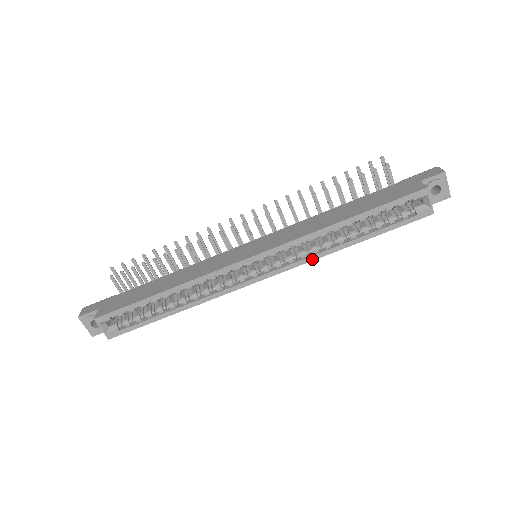
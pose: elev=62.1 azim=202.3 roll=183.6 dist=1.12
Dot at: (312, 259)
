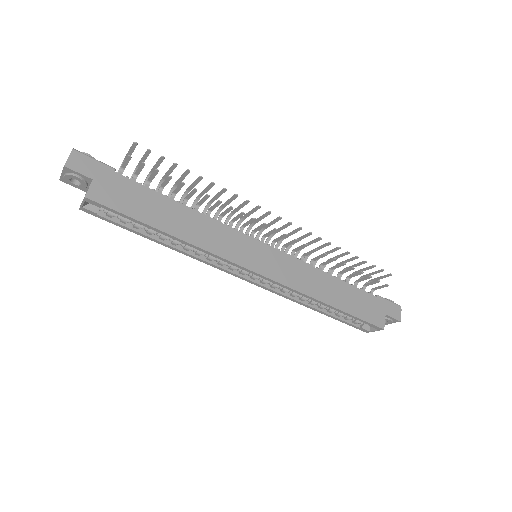
Dot at: (285, 297)
